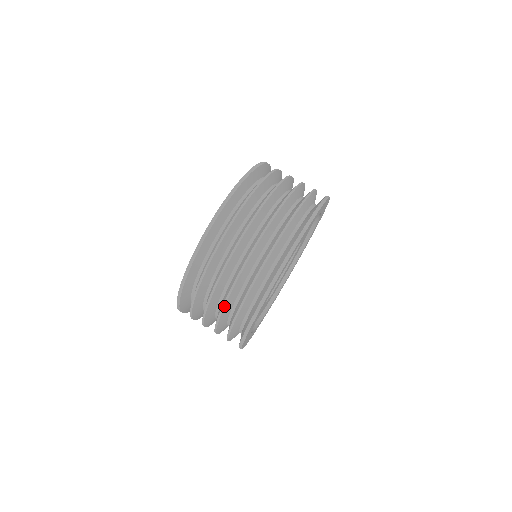
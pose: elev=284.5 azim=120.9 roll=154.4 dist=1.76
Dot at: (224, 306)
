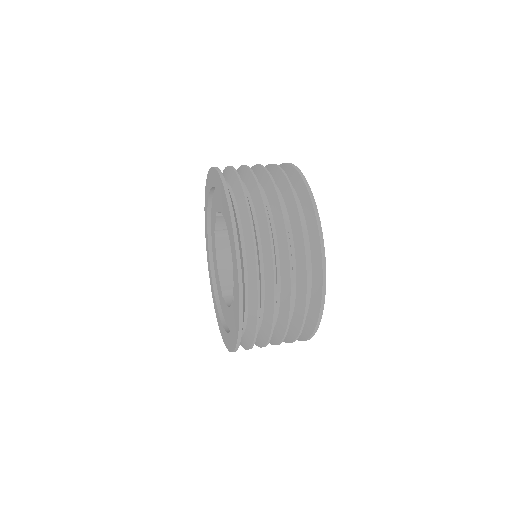
Dot at: (292, 295)
